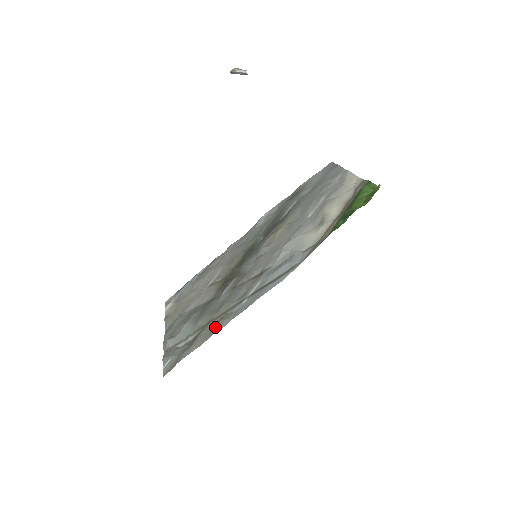
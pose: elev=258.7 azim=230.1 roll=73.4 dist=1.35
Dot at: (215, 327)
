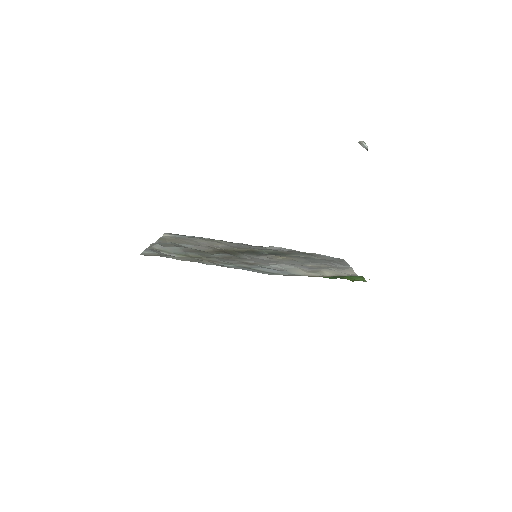
Dot at: (200, 260)
